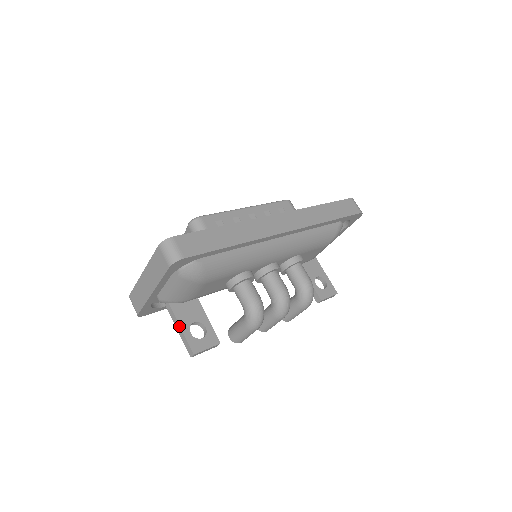
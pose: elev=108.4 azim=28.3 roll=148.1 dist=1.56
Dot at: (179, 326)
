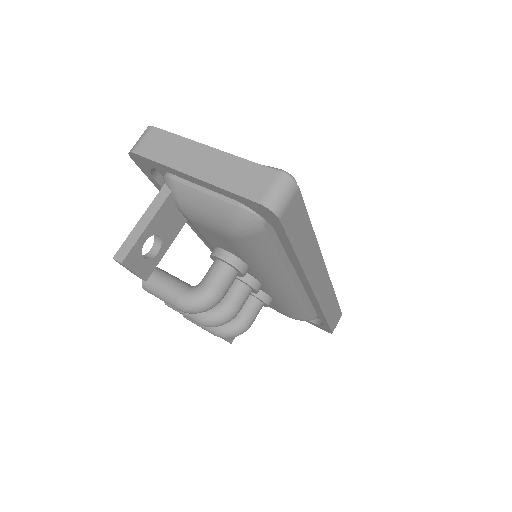
Dot at: (148, 222)
